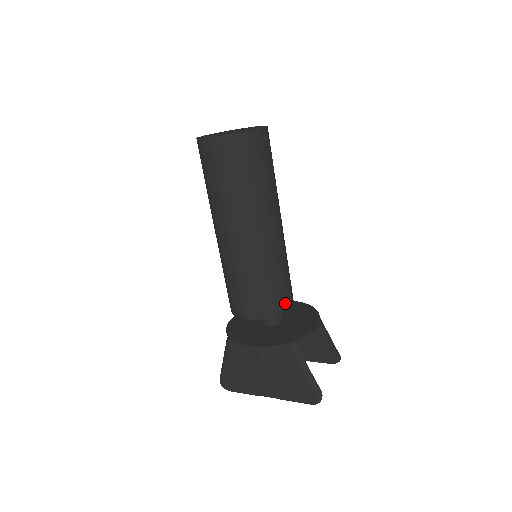
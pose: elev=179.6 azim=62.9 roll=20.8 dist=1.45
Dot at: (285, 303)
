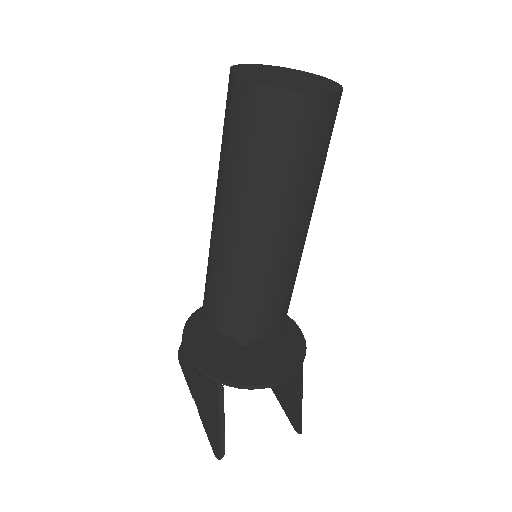
Dot at: (250, 332)
